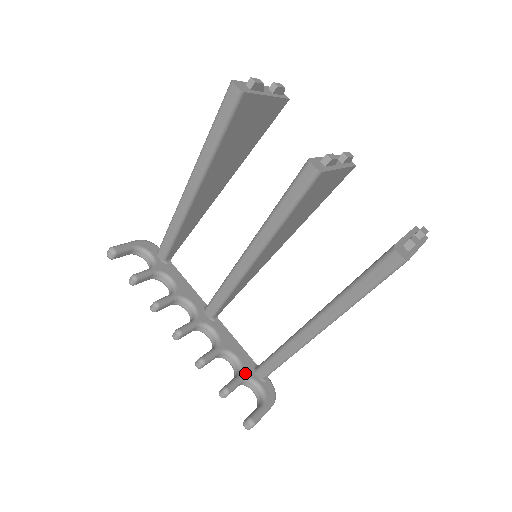
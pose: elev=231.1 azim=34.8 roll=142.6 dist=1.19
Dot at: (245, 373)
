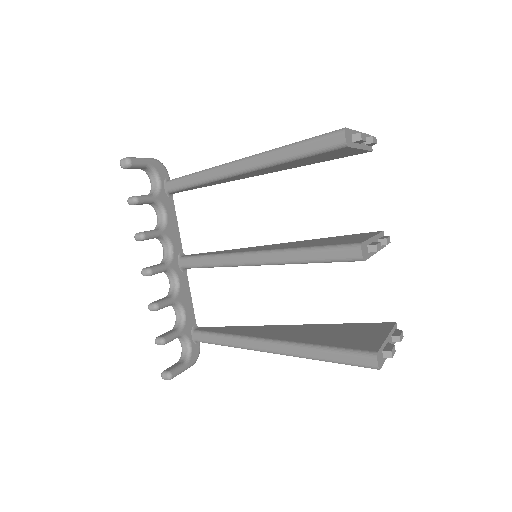
Dot at: (184, 330)
